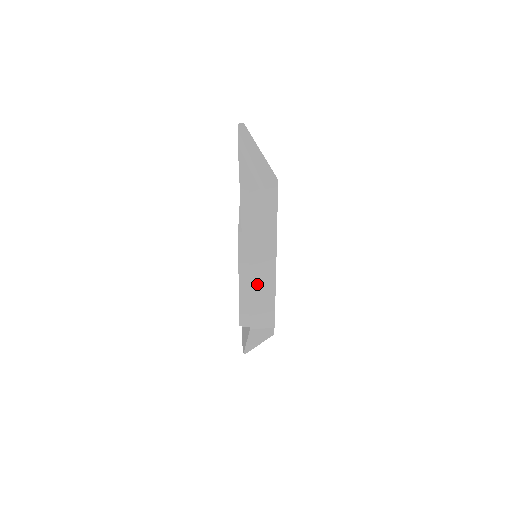
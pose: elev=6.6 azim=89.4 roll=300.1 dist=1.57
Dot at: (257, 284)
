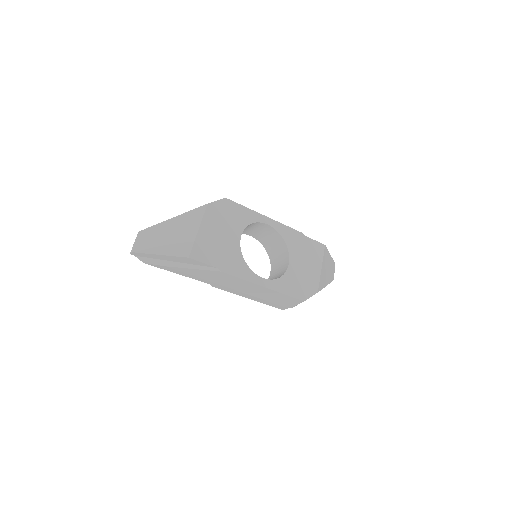
Dot at: (260, 295)
